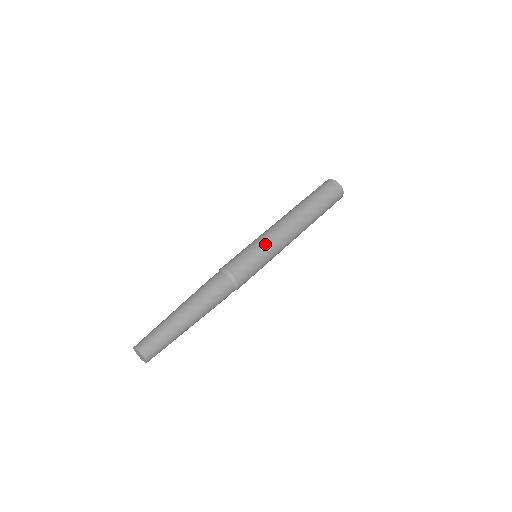
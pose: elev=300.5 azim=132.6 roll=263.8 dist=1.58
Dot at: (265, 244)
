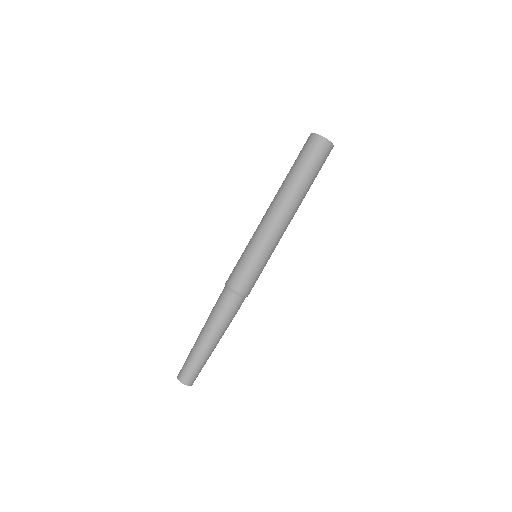
Dot at: (260, 247)
